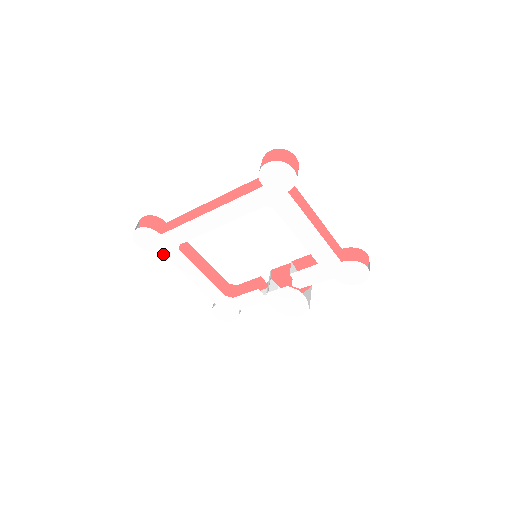
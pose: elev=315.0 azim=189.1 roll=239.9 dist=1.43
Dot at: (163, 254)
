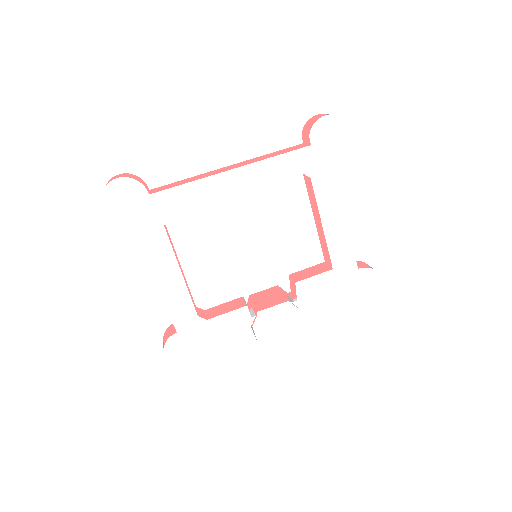
Dot at: (136, 230)
